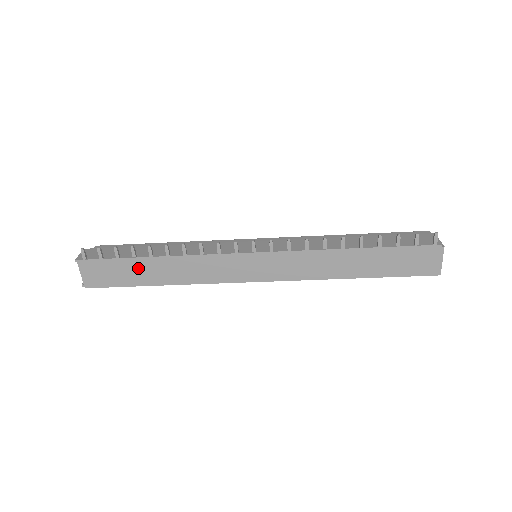
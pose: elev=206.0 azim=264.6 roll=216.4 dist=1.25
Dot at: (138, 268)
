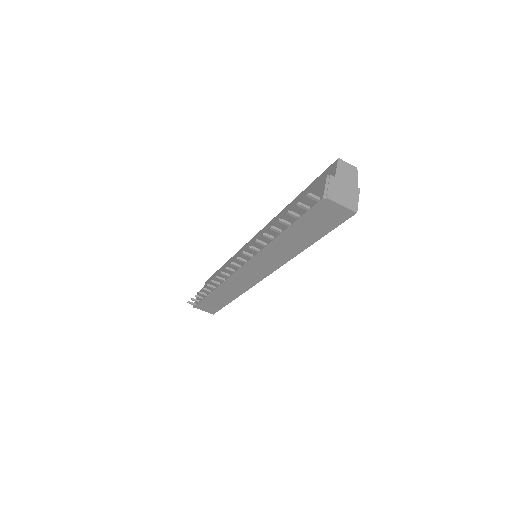
Dot at: (215, 299)
